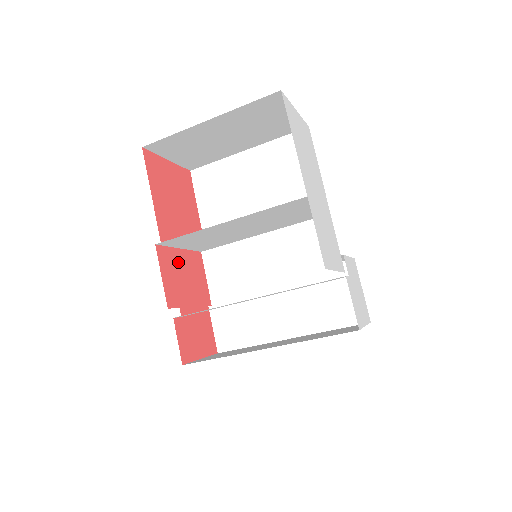
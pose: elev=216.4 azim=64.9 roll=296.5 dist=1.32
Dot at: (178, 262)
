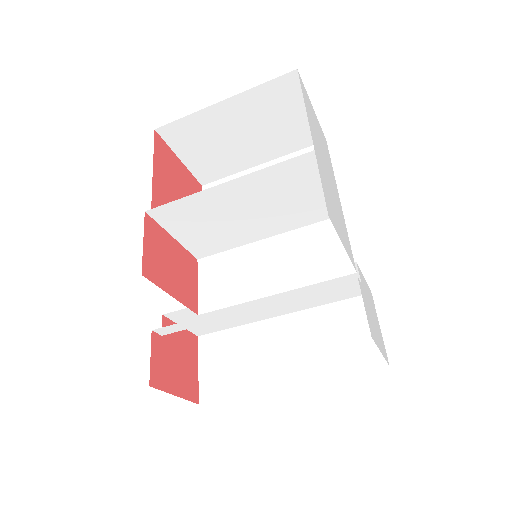
Dot at: (167, 246)
